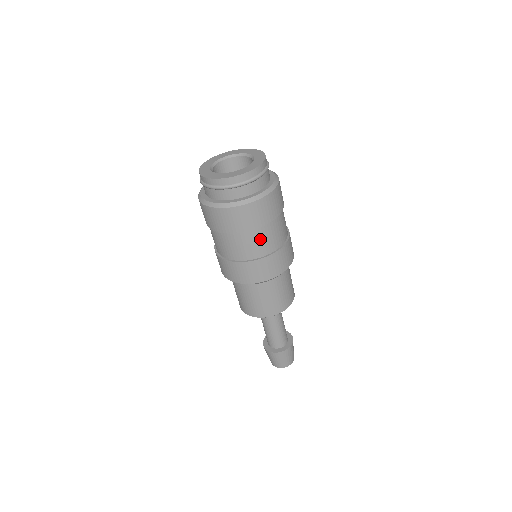
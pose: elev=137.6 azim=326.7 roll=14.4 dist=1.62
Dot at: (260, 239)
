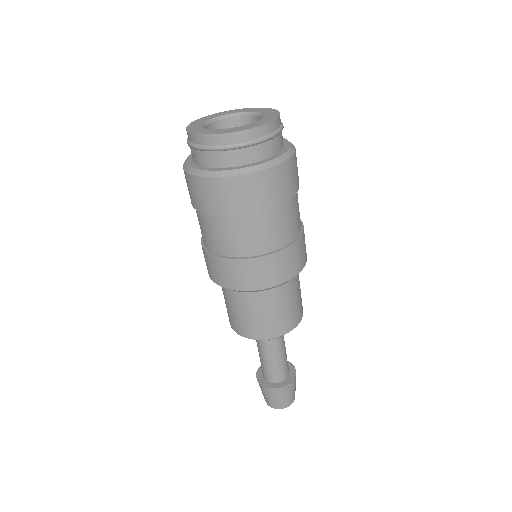
Dot at: (229, 232)
